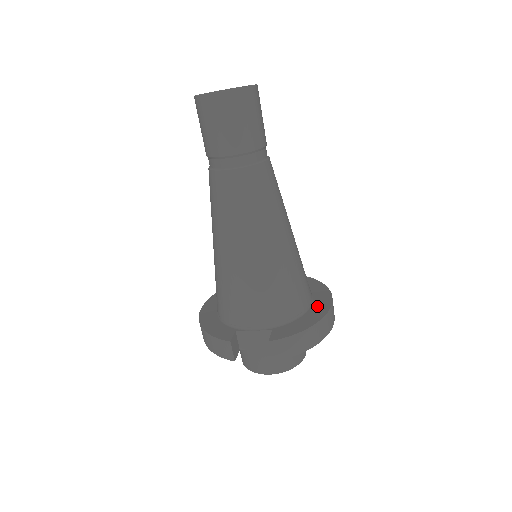
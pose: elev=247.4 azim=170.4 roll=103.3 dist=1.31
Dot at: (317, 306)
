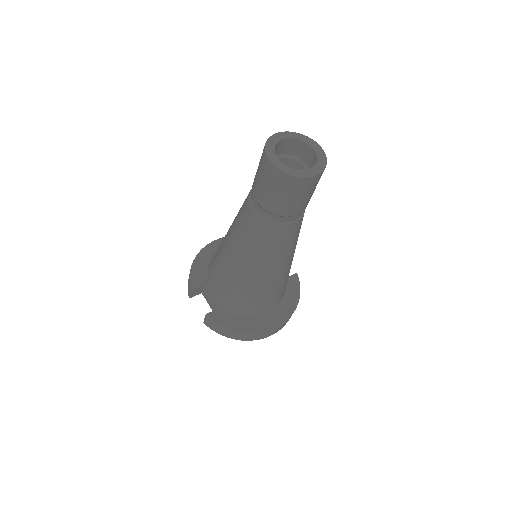
Dot at: (265, 320)
